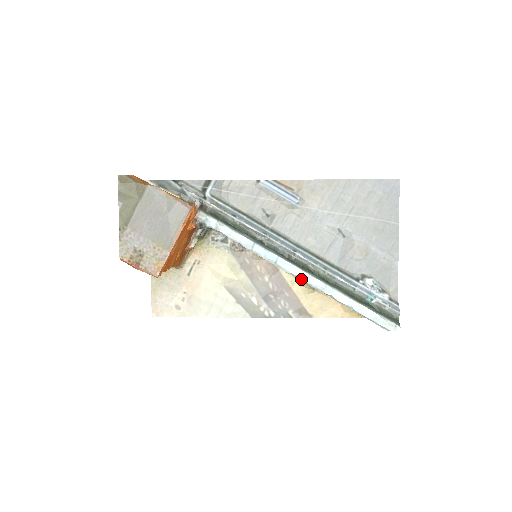
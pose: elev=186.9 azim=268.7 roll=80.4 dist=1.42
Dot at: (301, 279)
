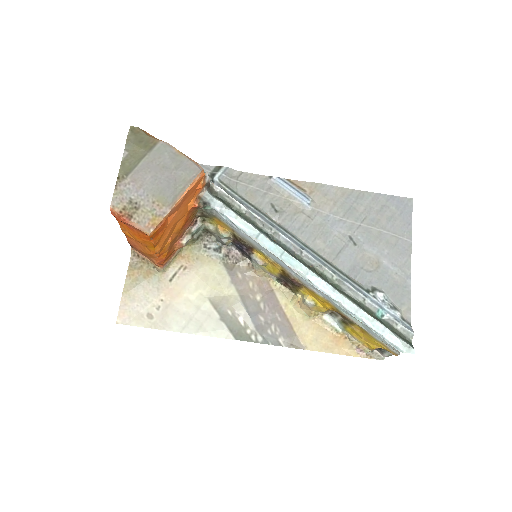
Dot at: (307, 279)
